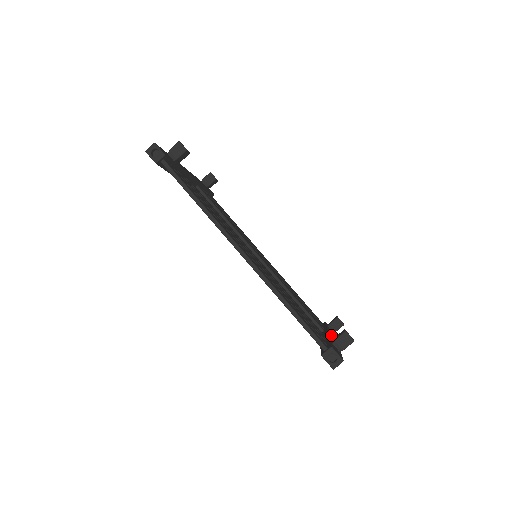
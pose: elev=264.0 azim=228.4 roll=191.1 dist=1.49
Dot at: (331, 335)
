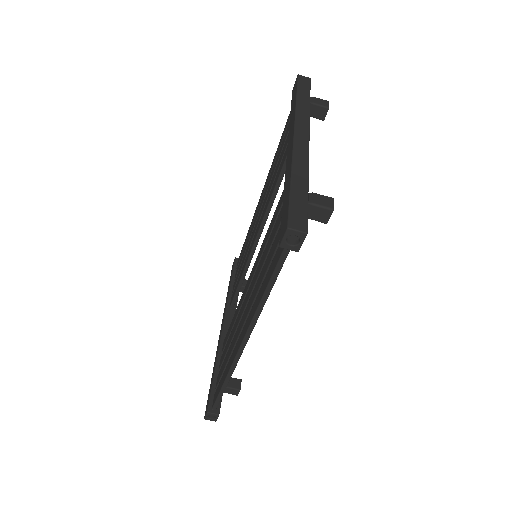
Dot at: occluded
